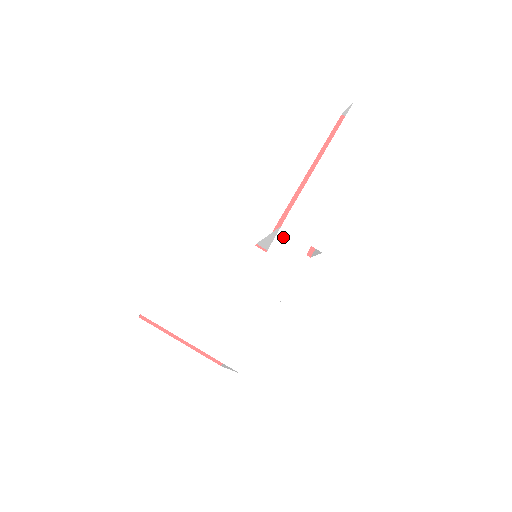
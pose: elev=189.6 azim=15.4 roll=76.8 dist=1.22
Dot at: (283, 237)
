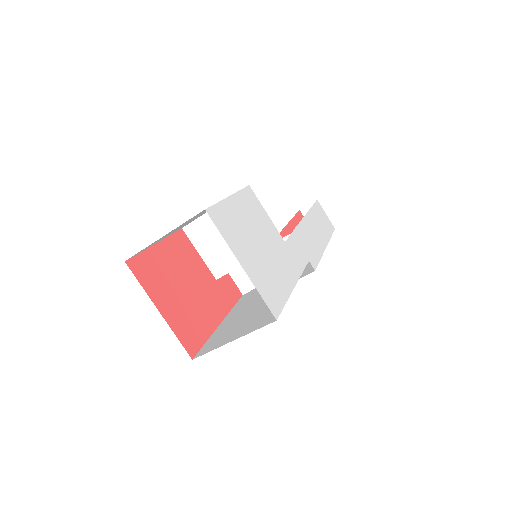
Dot at: (293, 241)
